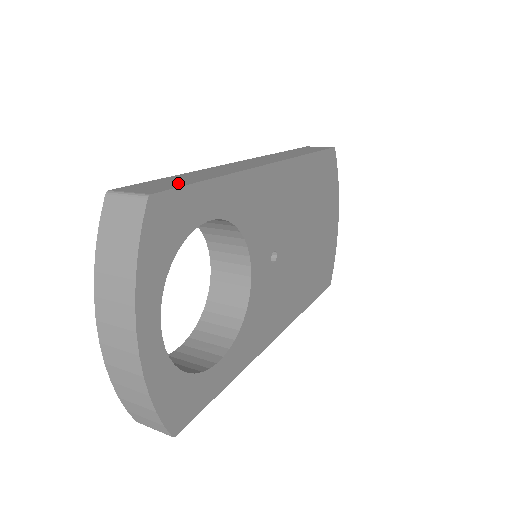
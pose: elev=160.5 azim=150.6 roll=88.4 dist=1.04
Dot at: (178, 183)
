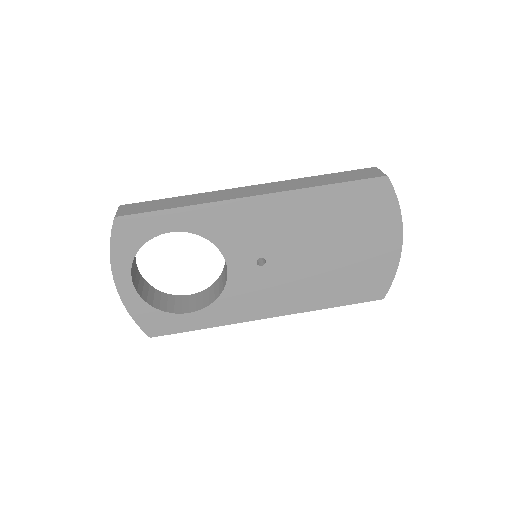
Dot at: (149, 208)
